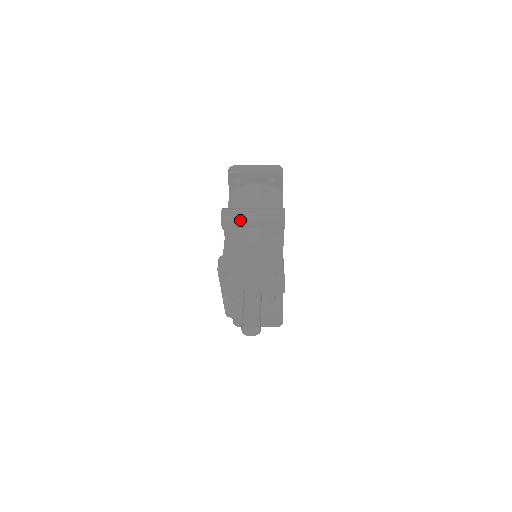
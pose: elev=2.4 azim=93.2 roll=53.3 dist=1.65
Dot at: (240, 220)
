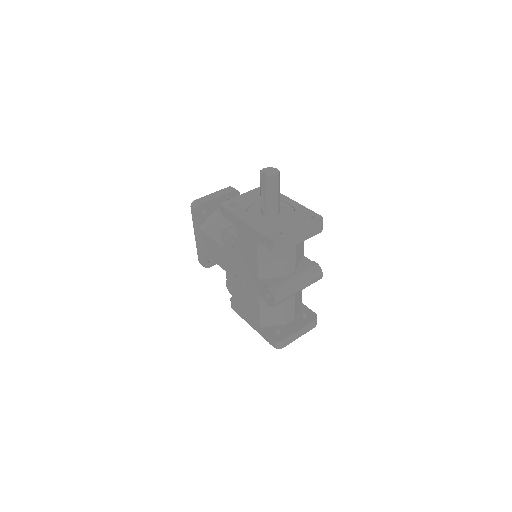
Dot at: occluded
